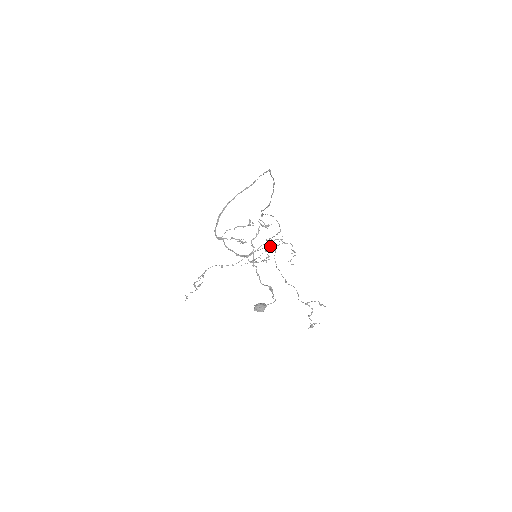
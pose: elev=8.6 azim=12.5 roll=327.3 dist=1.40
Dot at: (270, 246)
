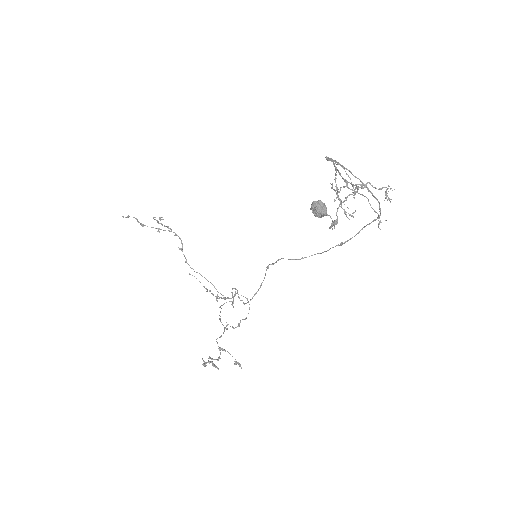
Dot at: (225, 299)
